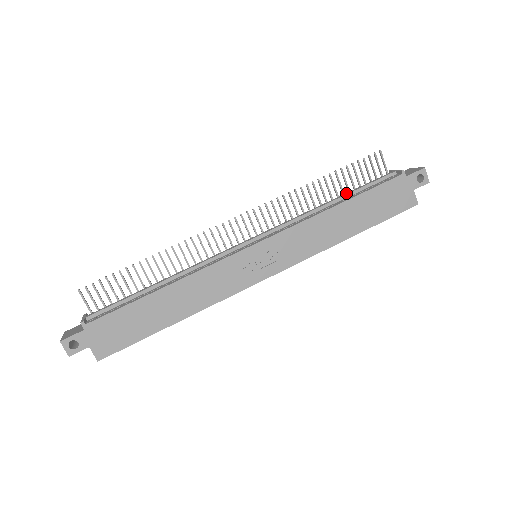
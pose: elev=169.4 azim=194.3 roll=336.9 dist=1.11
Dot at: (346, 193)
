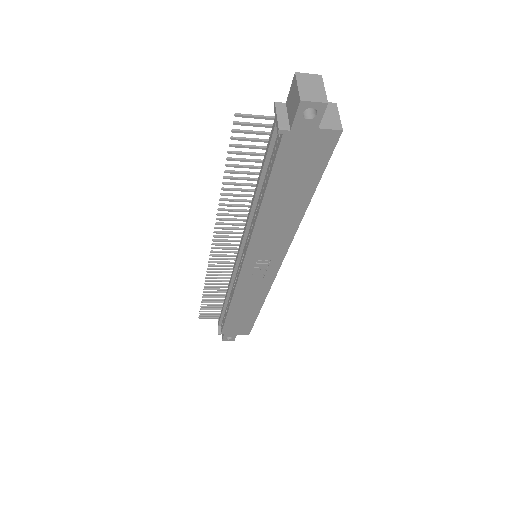
Dot at: (258, 179)
